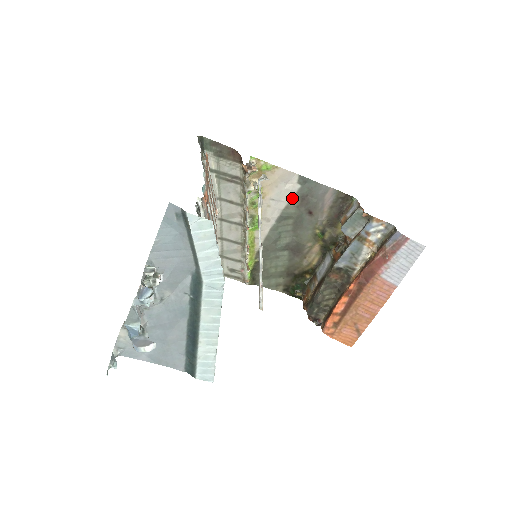
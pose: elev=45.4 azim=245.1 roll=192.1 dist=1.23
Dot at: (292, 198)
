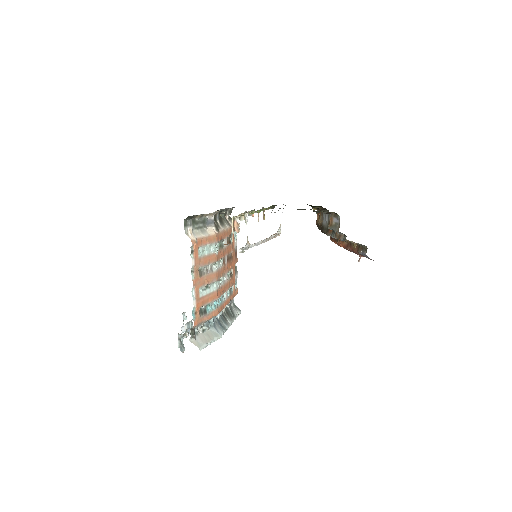
Dot at: occluded
